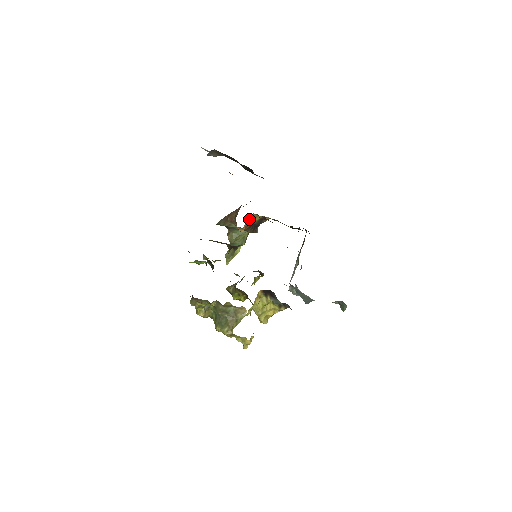
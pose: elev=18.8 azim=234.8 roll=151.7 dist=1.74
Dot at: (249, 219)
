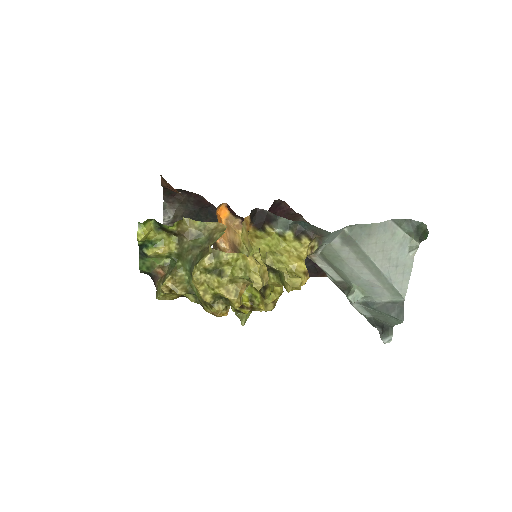
Dot at: (229, 232)
